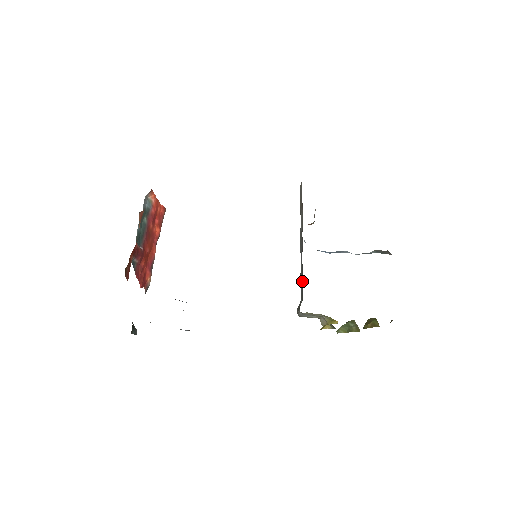
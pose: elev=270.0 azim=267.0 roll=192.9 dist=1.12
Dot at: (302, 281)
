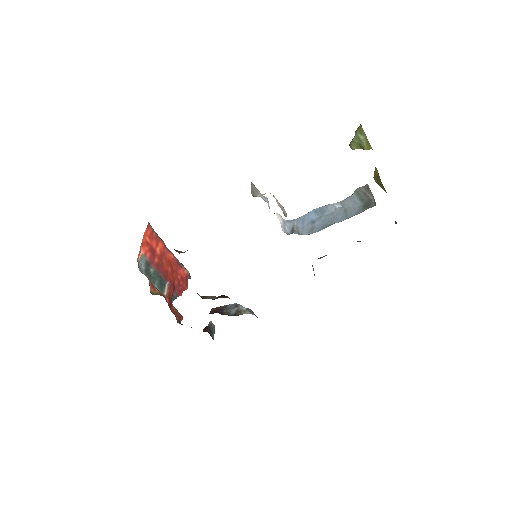
Dot at: occluded
